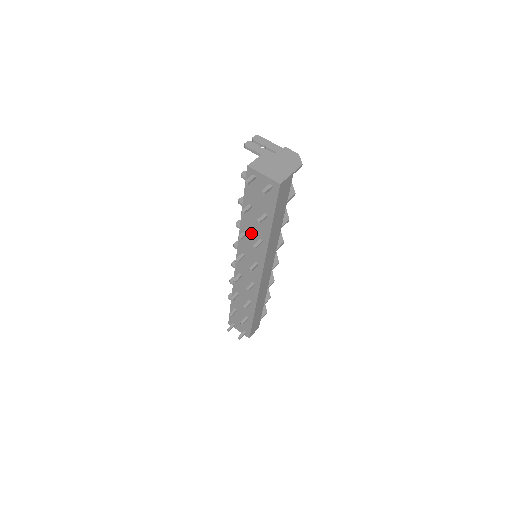
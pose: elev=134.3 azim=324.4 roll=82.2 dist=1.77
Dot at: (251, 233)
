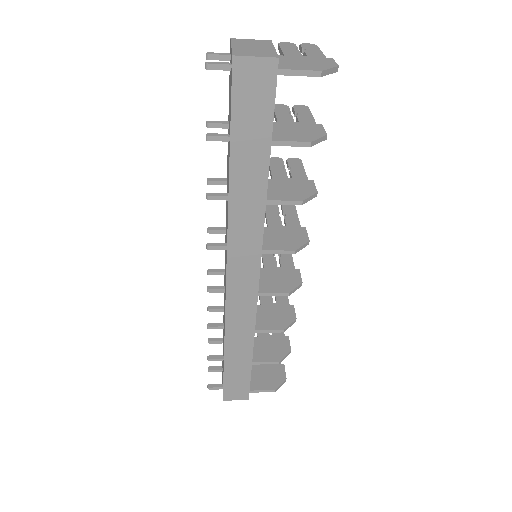
Dot at: occluded
